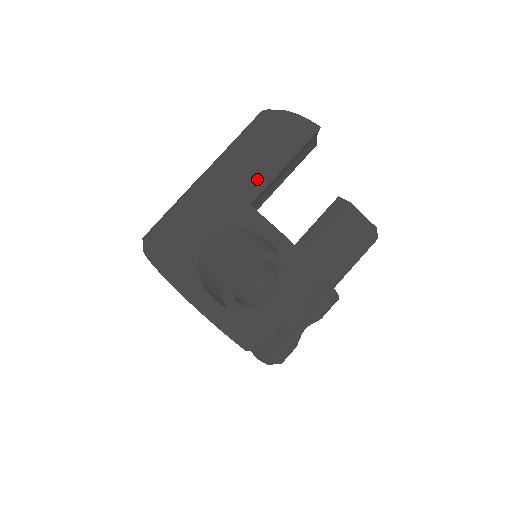
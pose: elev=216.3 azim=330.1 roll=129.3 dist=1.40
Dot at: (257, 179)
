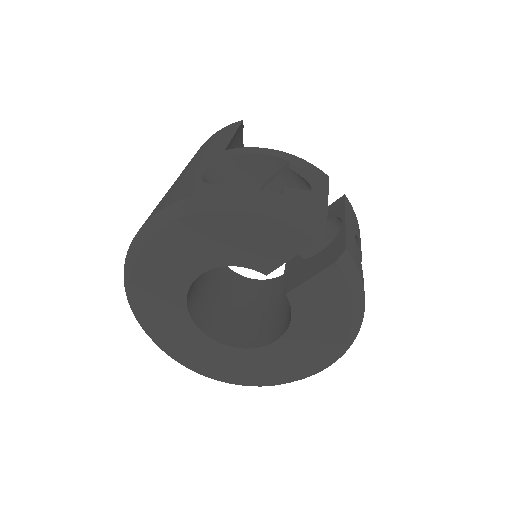
Dot at: (218, 145)
